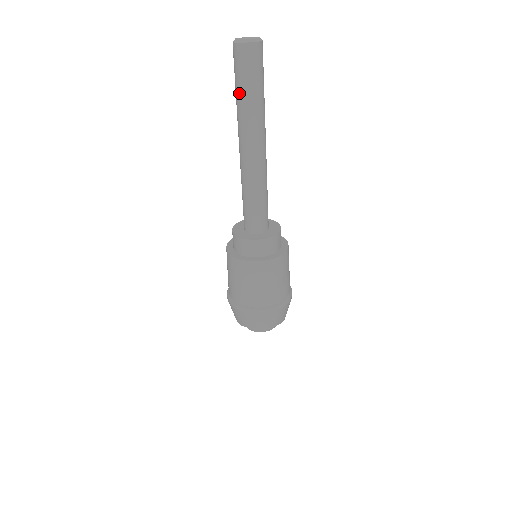
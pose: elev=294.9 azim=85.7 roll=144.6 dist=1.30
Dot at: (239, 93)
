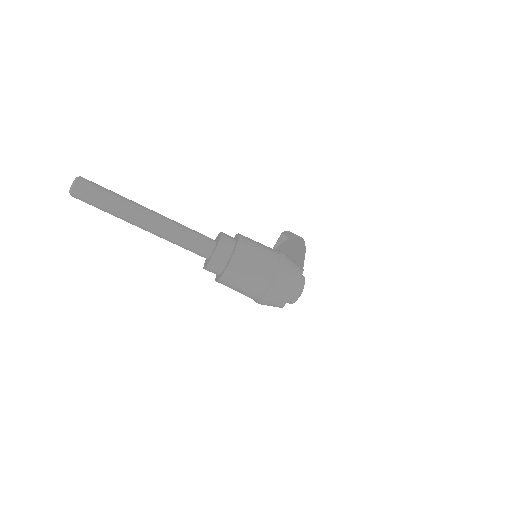
Dot at: (103, 210)
